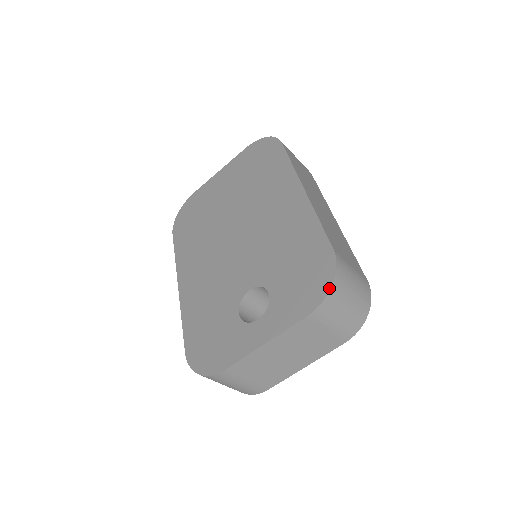
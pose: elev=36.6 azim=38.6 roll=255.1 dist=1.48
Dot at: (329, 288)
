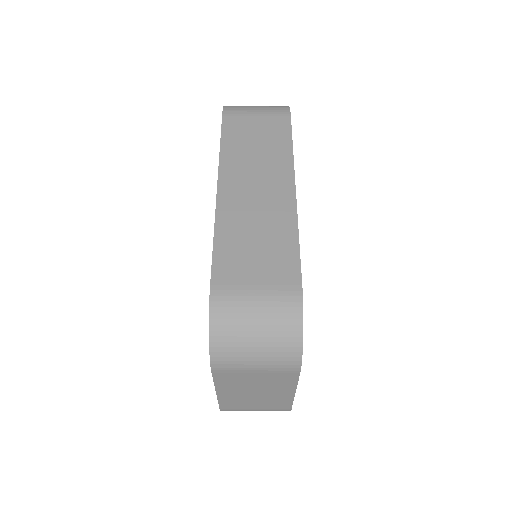
Dot at: occluded
